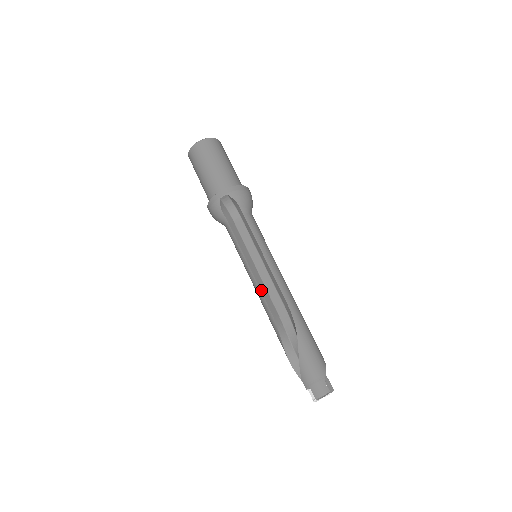
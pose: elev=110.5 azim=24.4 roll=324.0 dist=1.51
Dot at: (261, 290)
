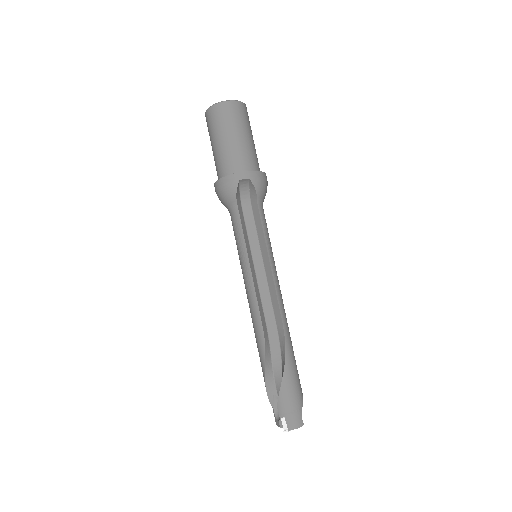
Dot at: (257, 298)
